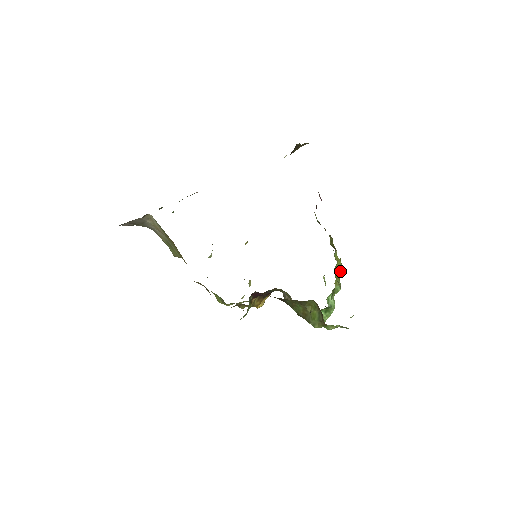
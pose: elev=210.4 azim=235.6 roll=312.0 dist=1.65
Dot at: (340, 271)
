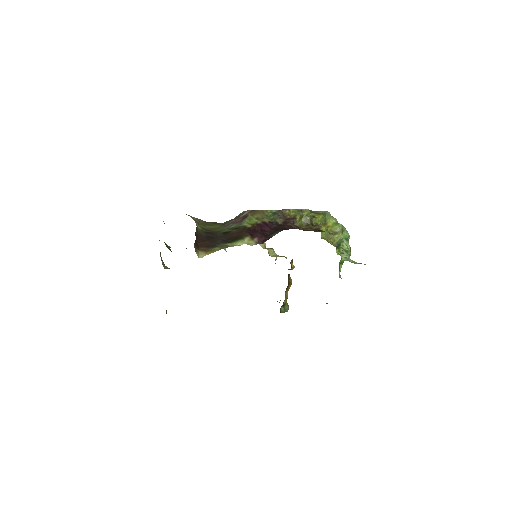
Dot at: (329, 236)
